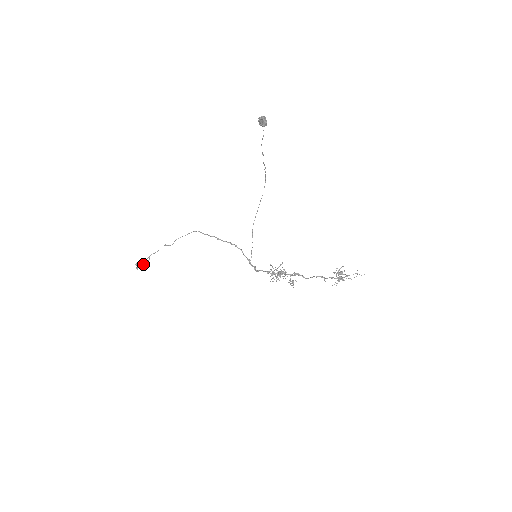
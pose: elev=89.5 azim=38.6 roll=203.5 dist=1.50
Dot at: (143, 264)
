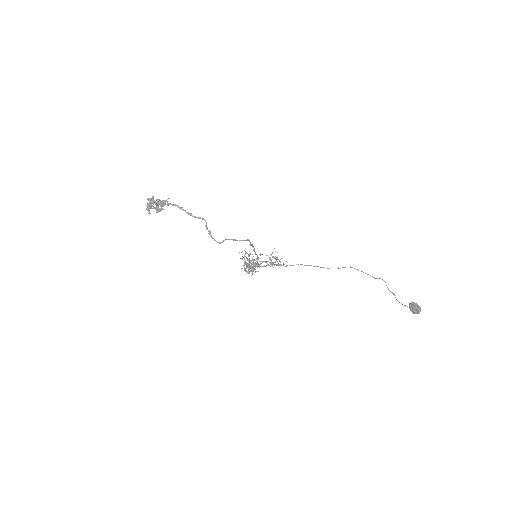
Dot at: (159, 209)
